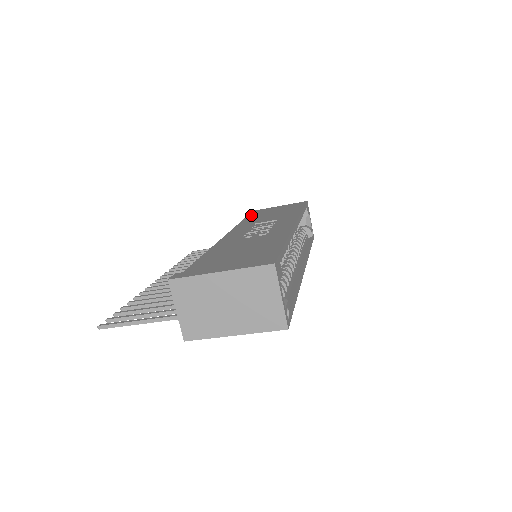
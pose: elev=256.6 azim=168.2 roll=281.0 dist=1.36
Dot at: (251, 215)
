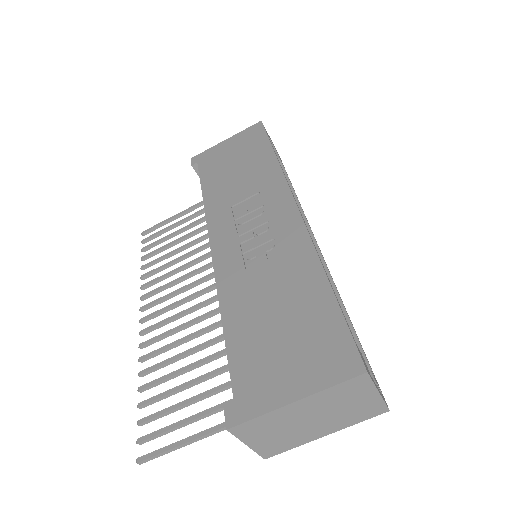
Dot at: (204, 174)
